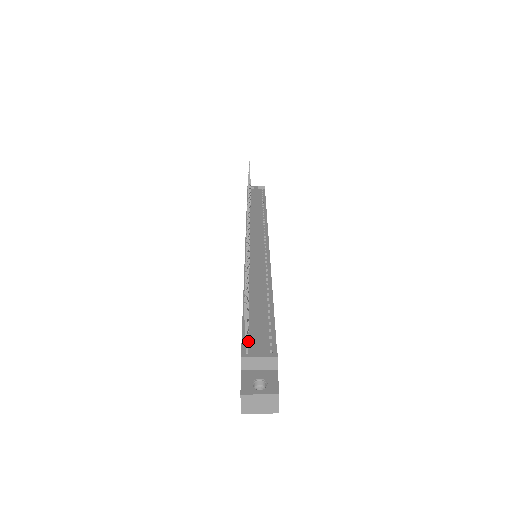
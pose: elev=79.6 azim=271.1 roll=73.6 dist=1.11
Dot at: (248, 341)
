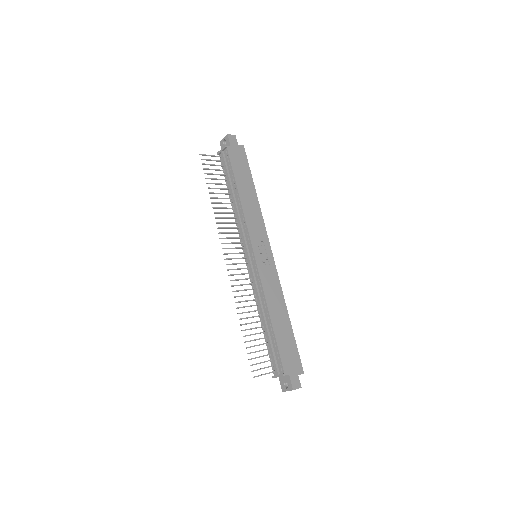
Dot at: (273, 363)
